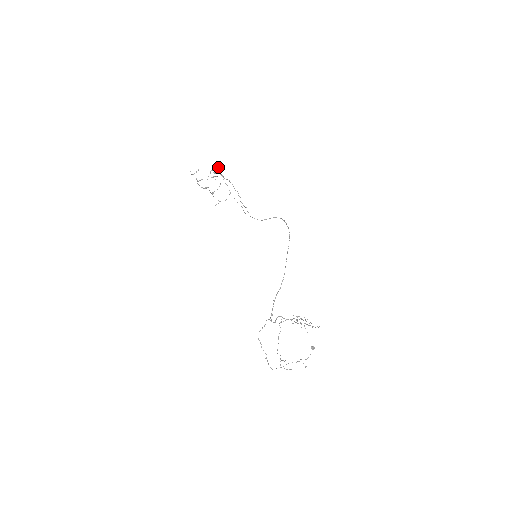
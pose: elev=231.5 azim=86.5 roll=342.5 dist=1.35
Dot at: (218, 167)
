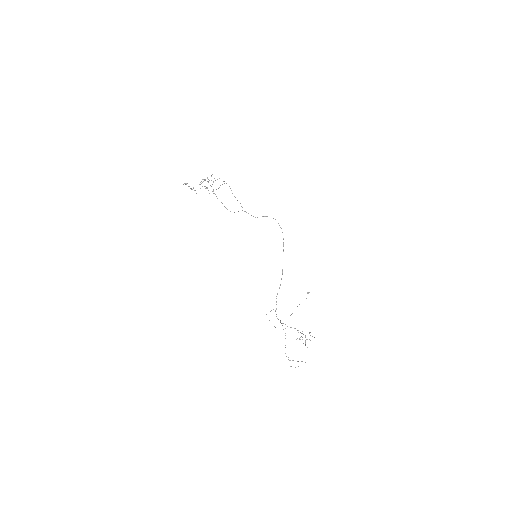
Dot at: (210, 185)
